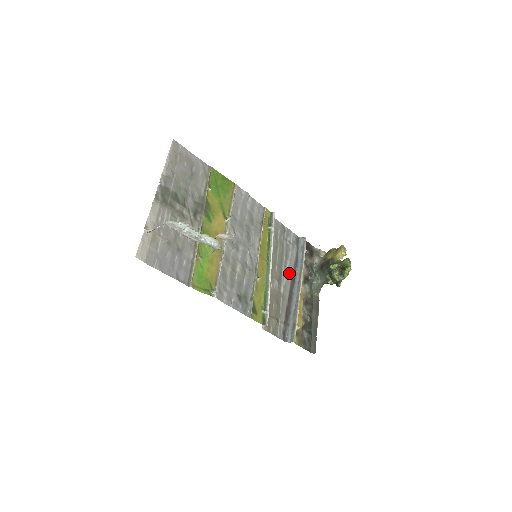
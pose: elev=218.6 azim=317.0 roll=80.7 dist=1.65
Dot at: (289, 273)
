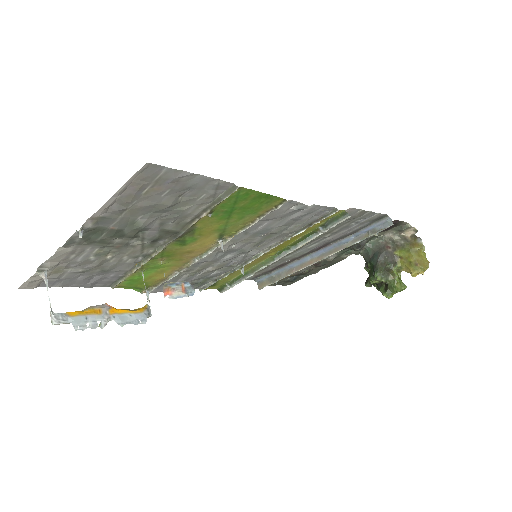
Dot at: (319, 245)
